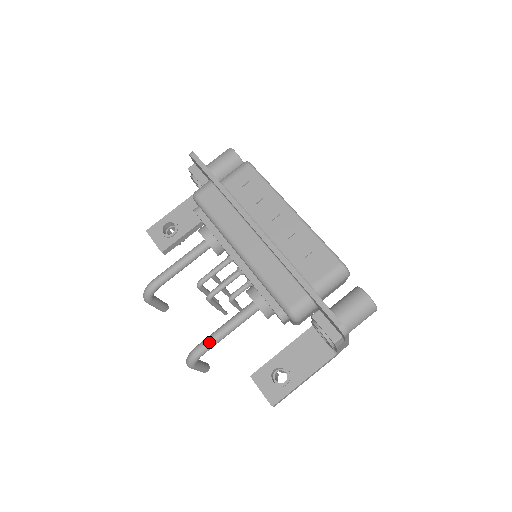
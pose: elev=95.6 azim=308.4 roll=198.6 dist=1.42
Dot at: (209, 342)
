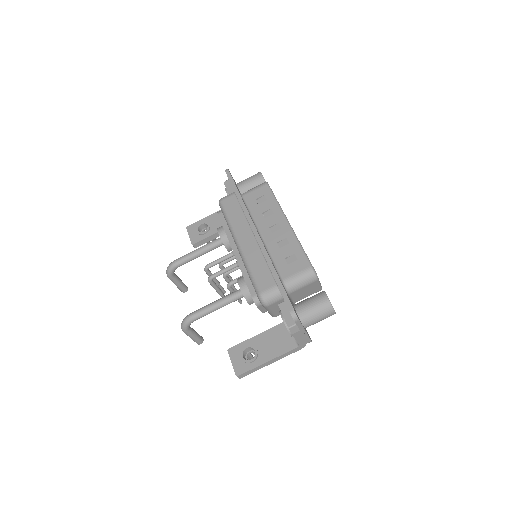
Dot at: (200, 312)
